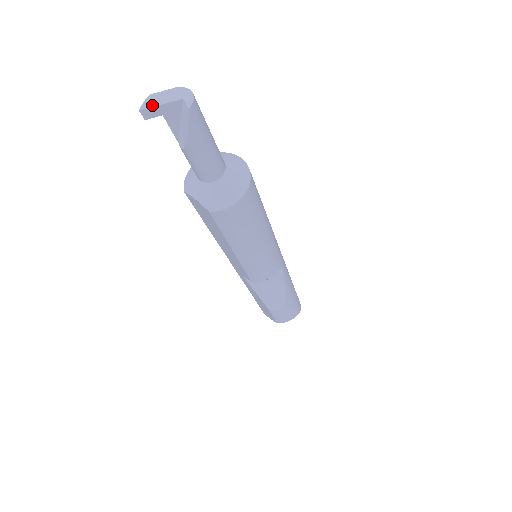
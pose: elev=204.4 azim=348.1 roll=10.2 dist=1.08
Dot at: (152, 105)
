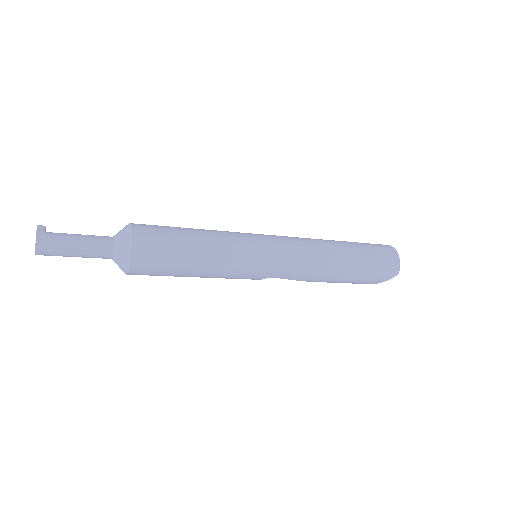
Dot at: occluded
